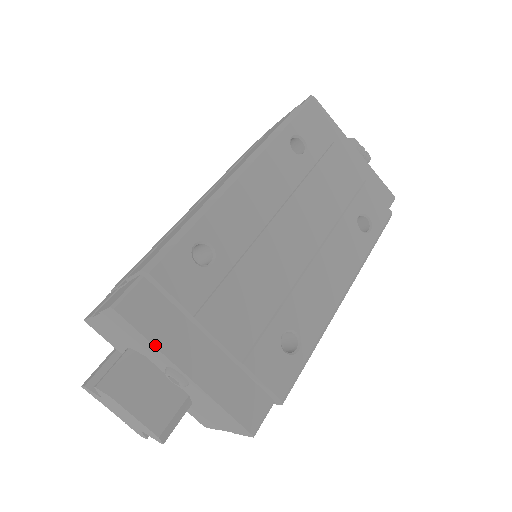
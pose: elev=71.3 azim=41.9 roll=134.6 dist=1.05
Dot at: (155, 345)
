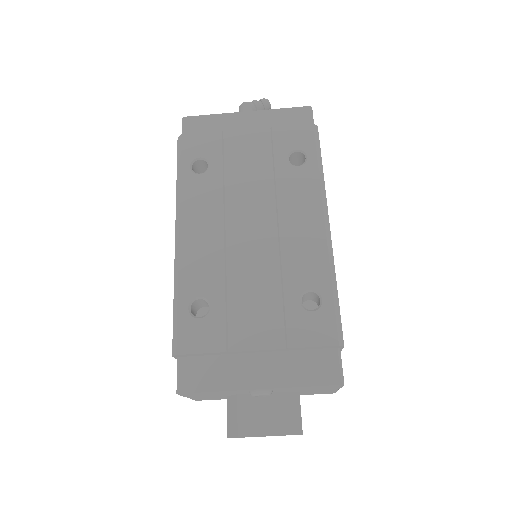
Dot at: (222, 390)
